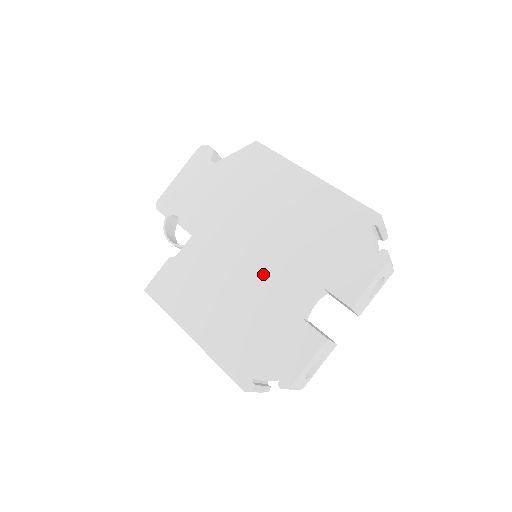
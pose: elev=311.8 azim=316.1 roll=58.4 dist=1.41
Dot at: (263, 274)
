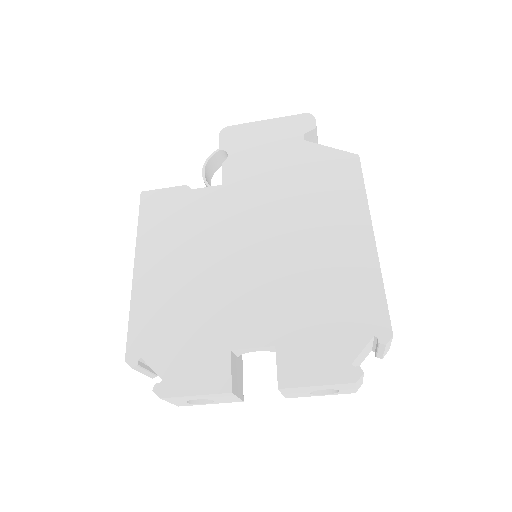
Dot at: (241, 279)
